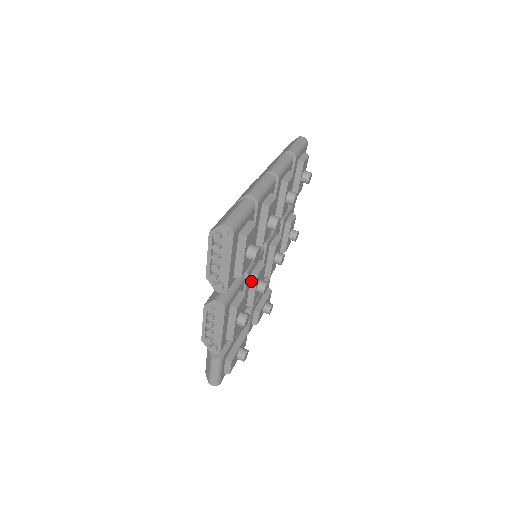
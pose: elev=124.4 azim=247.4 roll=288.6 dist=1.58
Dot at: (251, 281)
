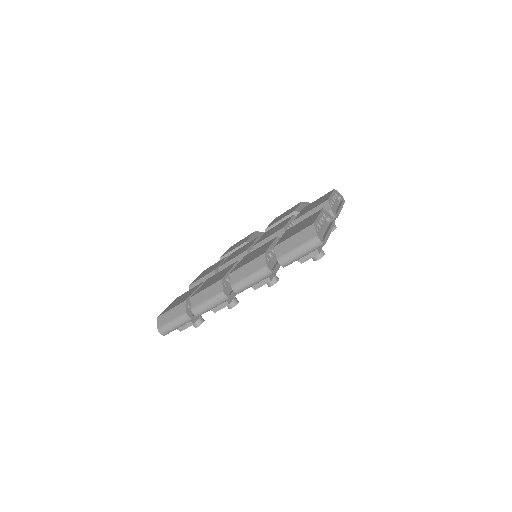
Dot at: occluded
